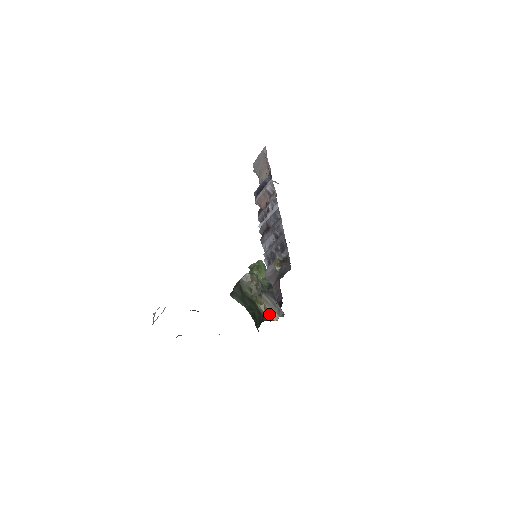
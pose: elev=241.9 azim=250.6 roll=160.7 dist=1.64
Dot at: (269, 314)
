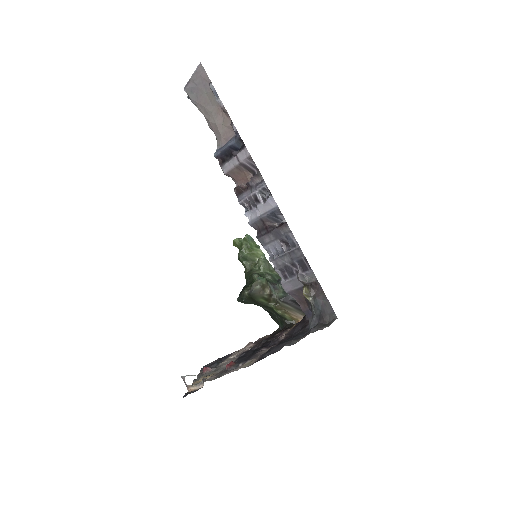
Dot at: (292, 317)
